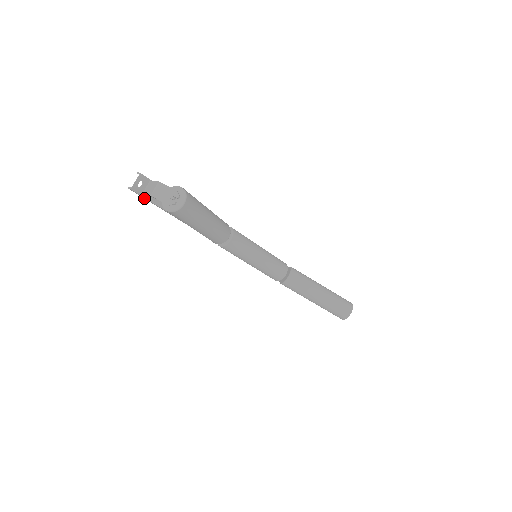
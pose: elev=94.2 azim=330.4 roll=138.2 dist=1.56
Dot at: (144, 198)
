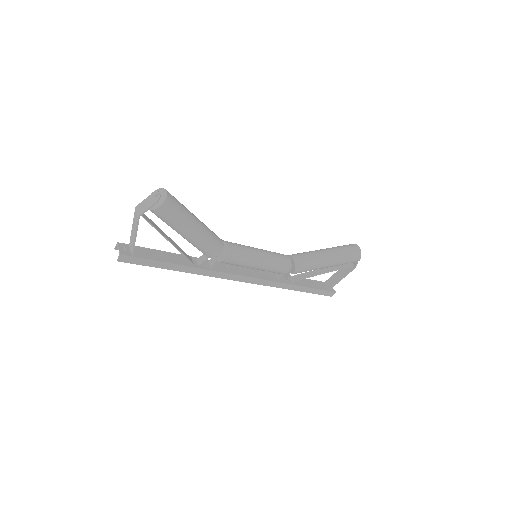
Dot at: (136, 263)
